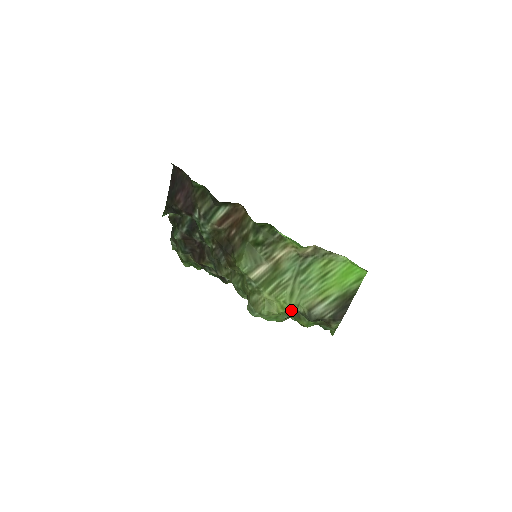
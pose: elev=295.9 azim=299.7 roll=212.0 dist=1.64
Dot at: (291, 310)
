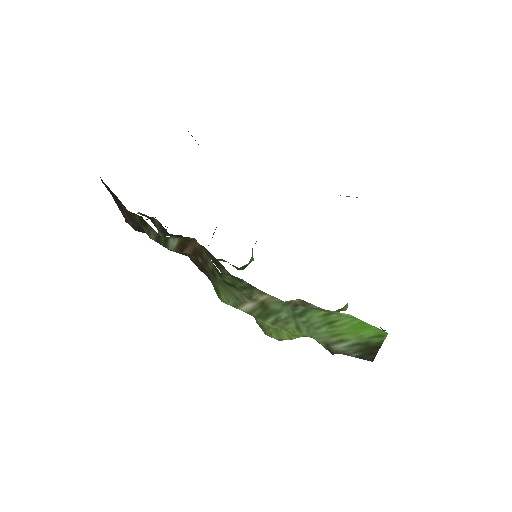
Dot at: occluded
